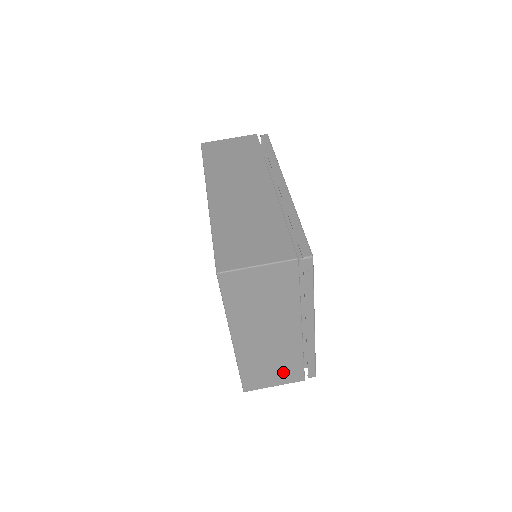
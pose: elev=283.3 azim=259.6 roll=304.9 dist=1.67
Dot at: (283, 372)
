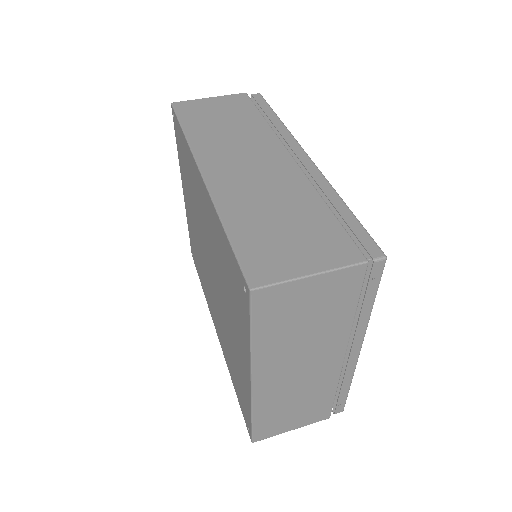
Dot at: (307, 412)
